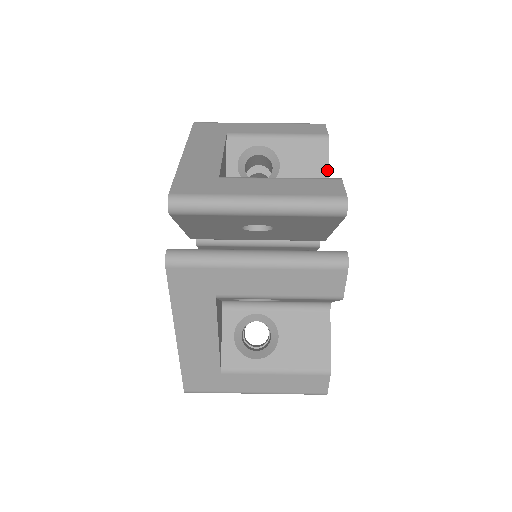
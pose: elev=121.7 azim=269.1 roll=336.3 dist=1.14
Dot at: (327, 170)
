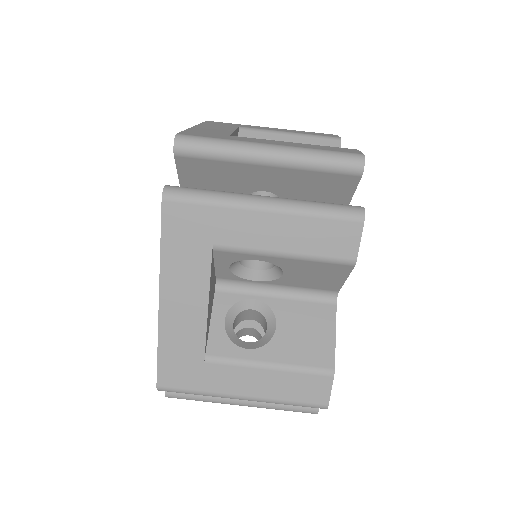
Dot at: occluded
